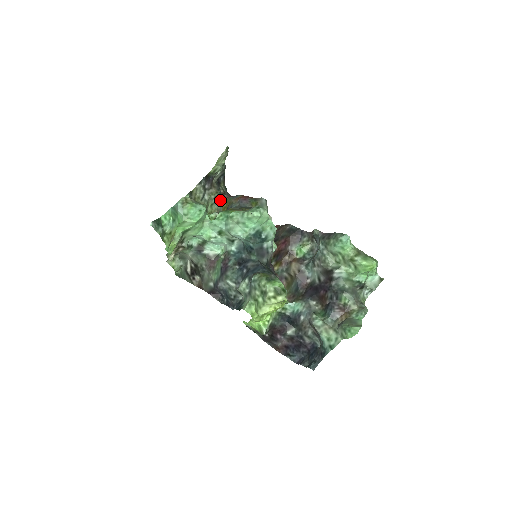
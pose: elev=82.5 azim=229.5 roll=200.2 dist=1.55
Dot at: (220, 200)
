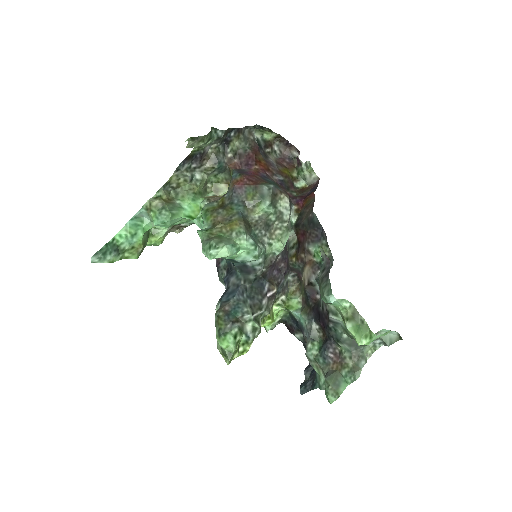
Dot at: (226, 168)
